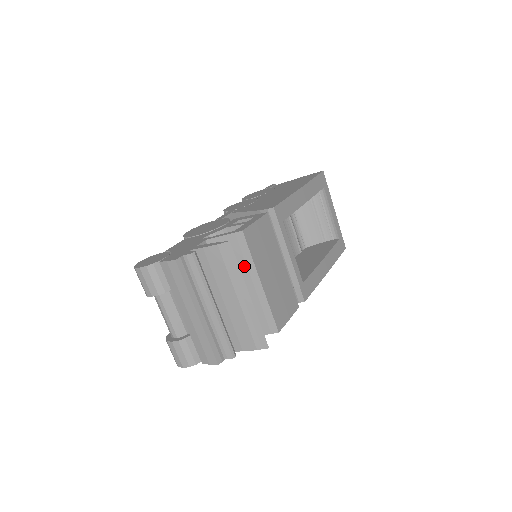
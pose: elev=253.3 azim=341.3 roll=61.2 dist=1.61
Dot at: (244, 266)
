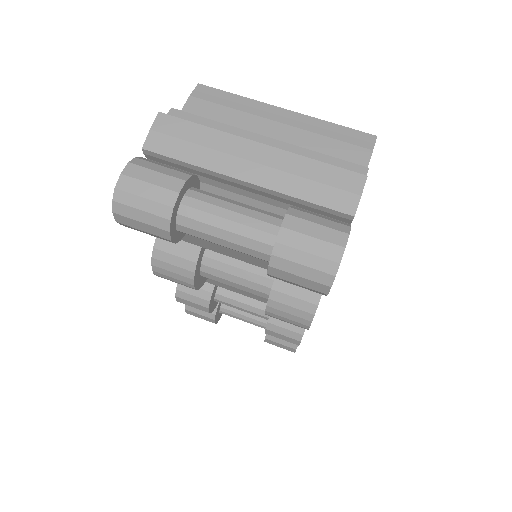
Dot at: occluded
